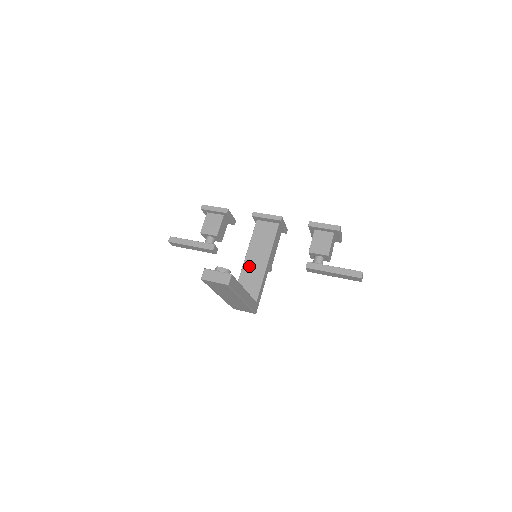
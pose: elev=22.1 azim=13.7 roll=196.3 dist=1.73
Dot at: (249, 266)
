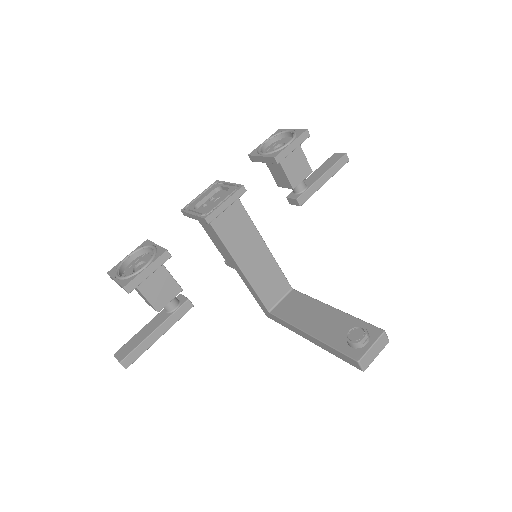
Dot at: (254, 271)
